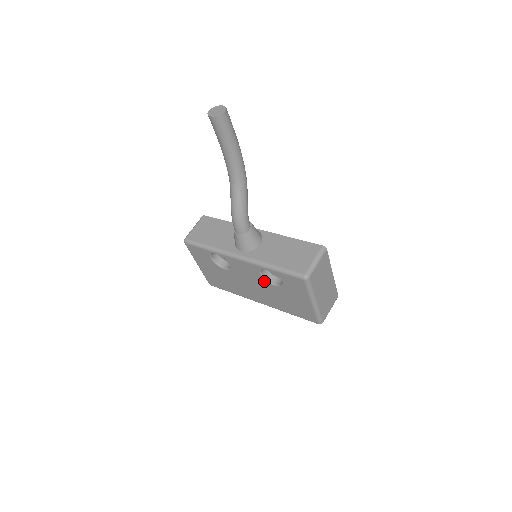
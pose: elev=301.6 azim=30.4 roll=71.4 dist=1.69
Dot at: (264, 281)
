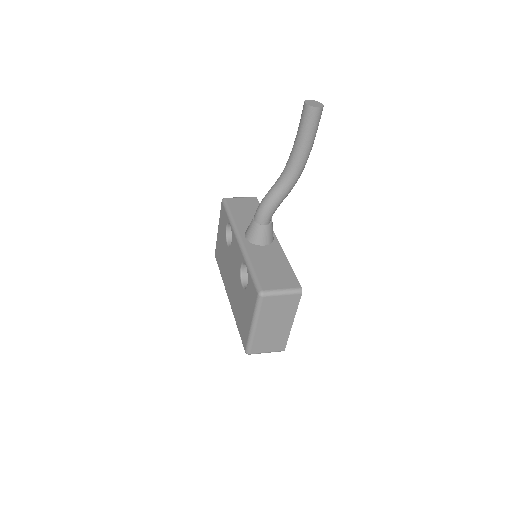
Dot at: (239, 276)
